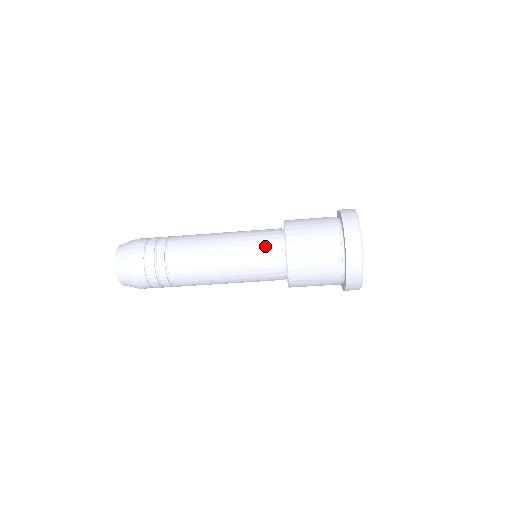
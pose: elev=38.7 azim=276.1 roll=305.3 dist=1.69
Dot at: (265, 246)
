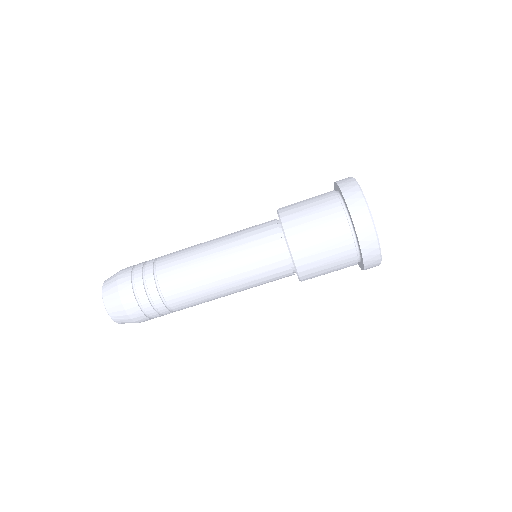
Dot at: occluded
